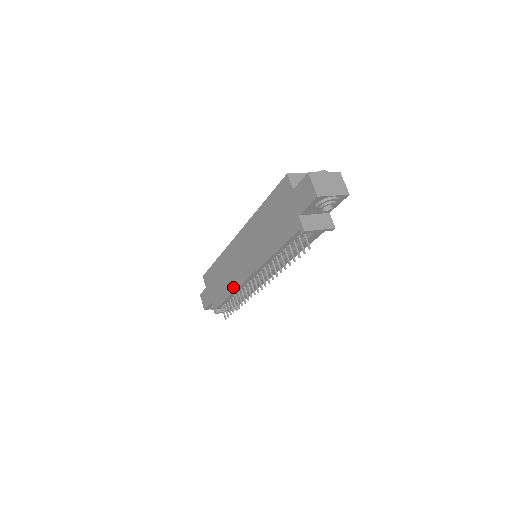
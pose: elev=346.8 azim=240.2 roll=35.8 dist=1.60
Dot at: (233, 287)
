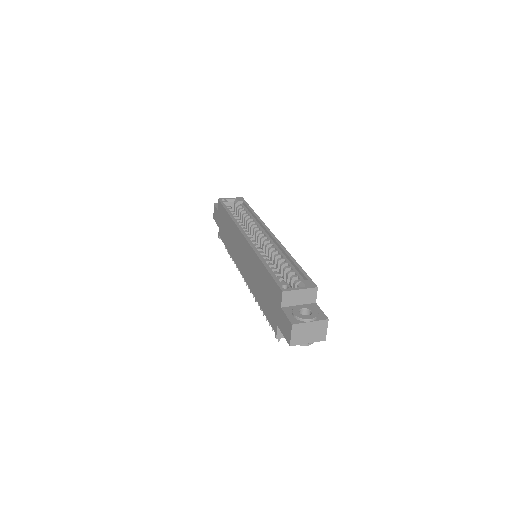
Dot at: (232, 255)
